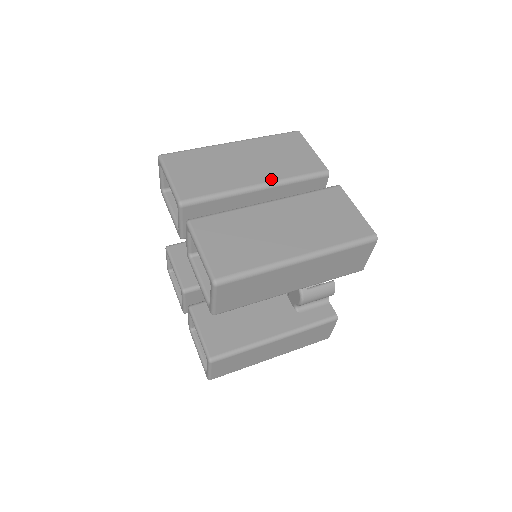
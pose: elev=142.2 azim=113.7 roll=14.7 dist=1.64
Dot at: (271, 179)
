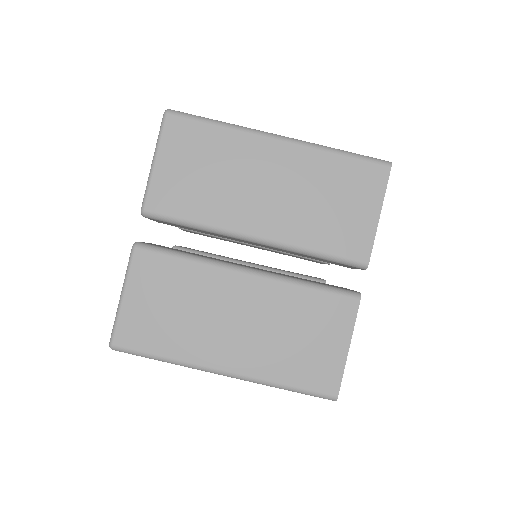
Dot at: (279, 237)
